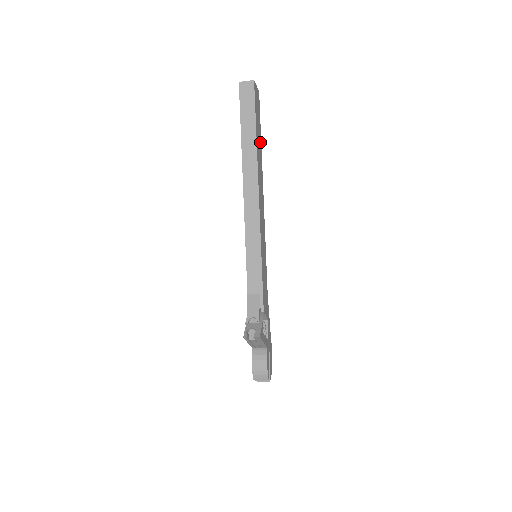
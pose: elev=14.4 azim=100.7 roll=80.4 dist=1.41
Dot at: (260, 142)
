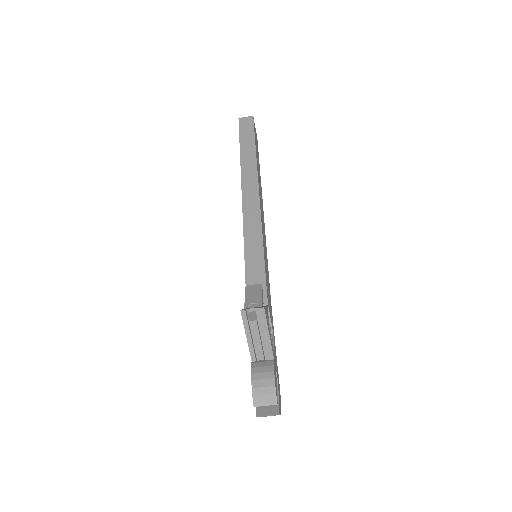
Dot at: (259, 168)
